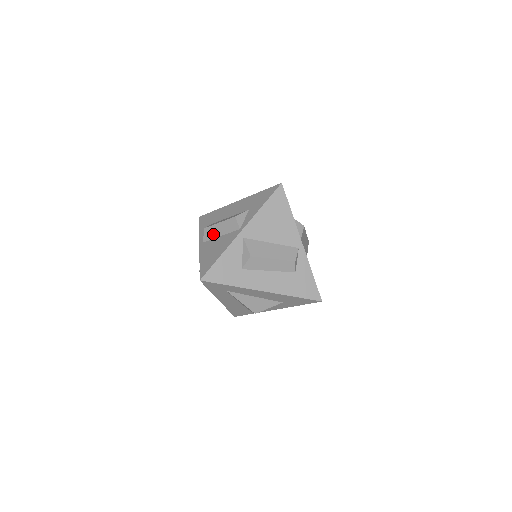
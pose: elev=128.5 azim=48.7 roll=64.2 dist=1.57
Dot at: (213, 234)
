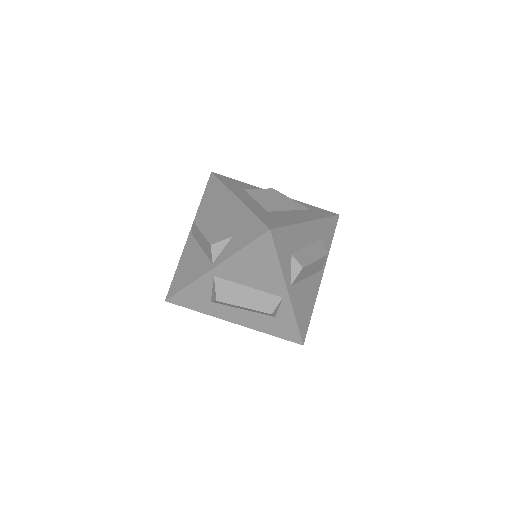
Dot at: (197, 237)
